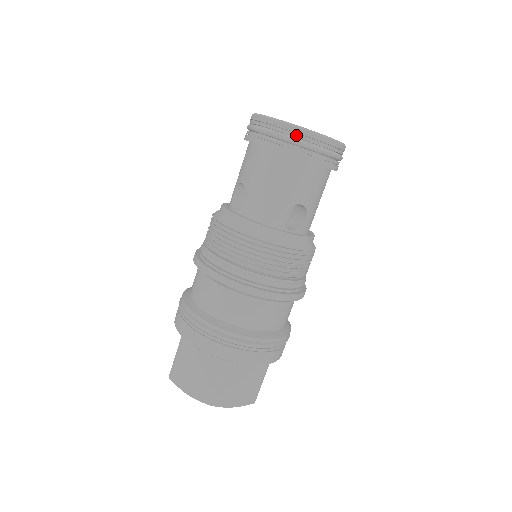
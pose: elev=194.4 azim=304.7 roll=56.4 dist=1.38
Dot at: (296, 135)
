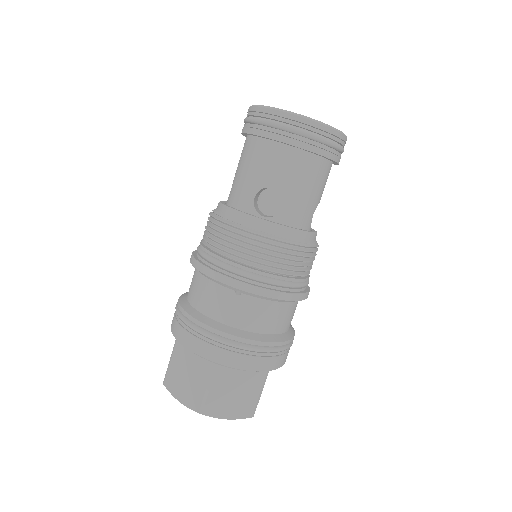
Dot at: (336, 139)
